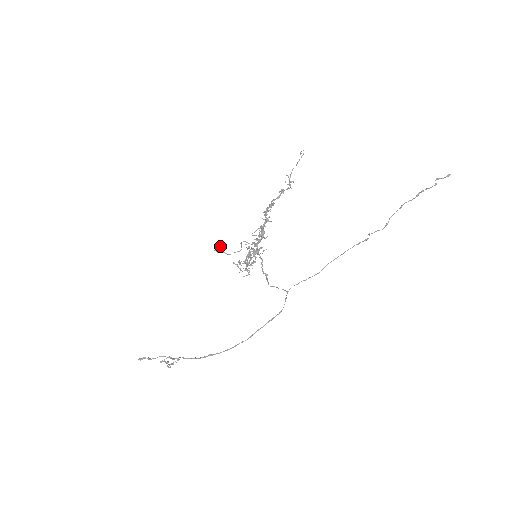
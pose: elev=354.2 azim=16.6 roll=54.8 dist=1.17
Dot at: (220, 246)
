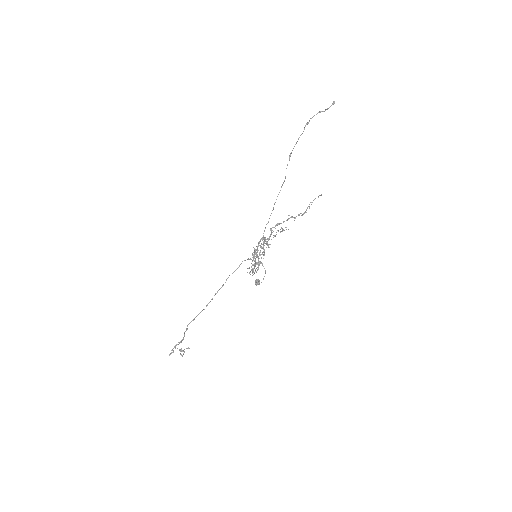
Dot at: (258, 279)
